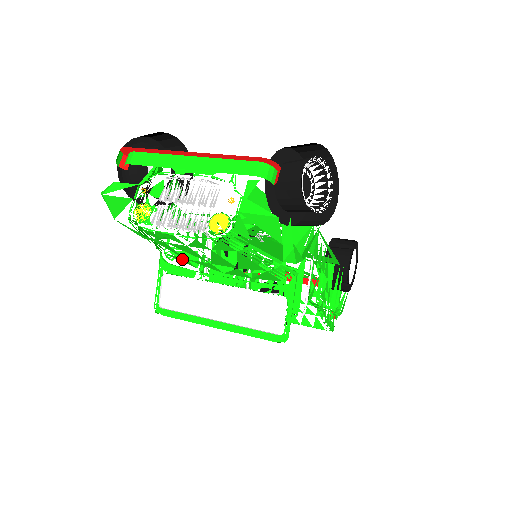
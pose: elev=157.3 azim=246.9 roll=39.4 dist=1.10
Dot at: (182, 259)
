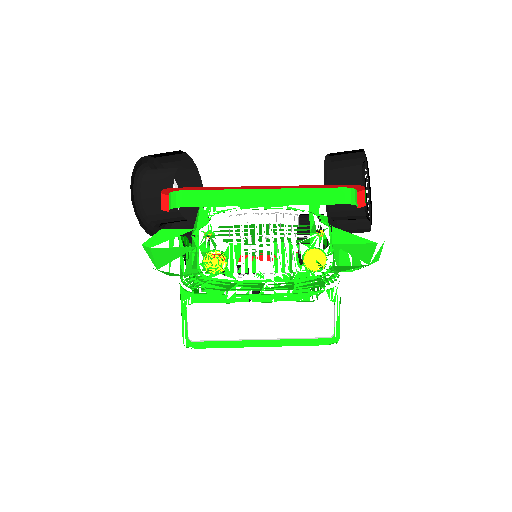
Dot at: (222, 289)
